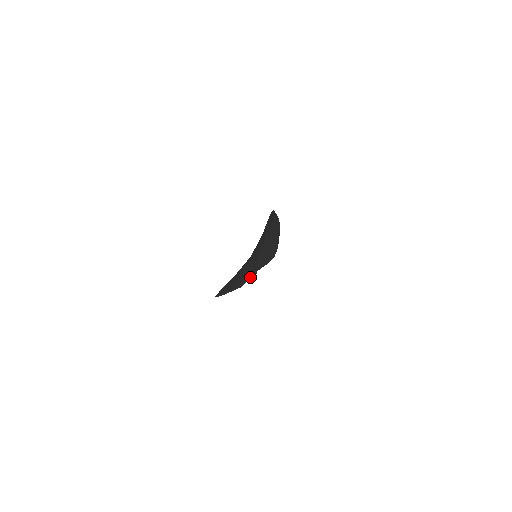
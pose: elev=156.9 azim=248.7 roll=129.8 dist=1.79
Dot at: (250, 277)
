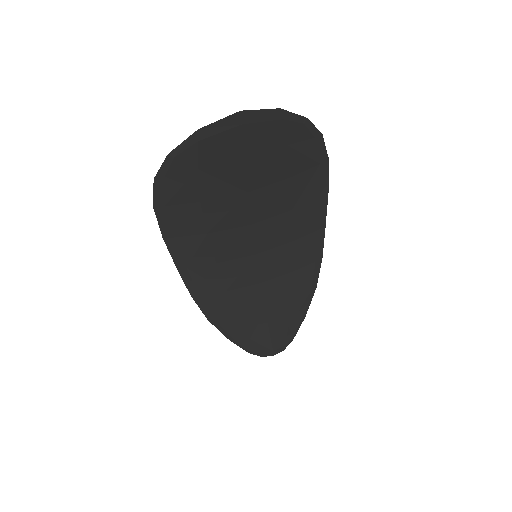
Dot at: (226, 120)
